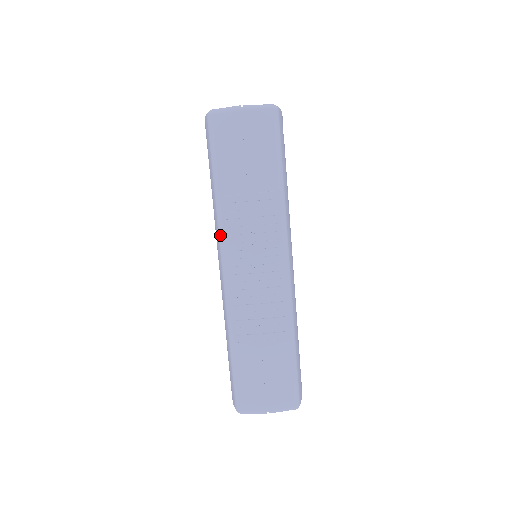
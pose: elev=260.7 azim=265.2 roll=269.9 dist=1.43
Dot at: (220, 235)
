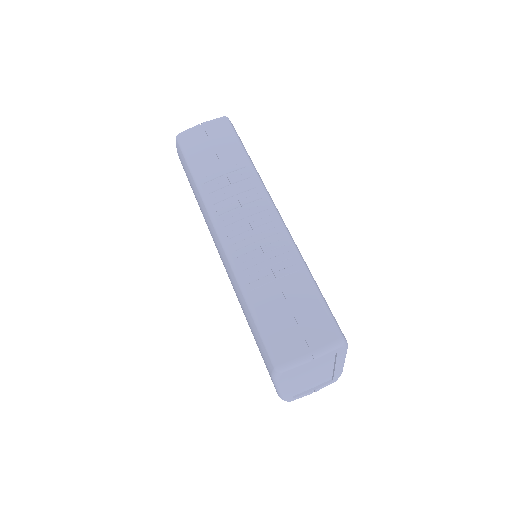
Dot at: (207, 208)
